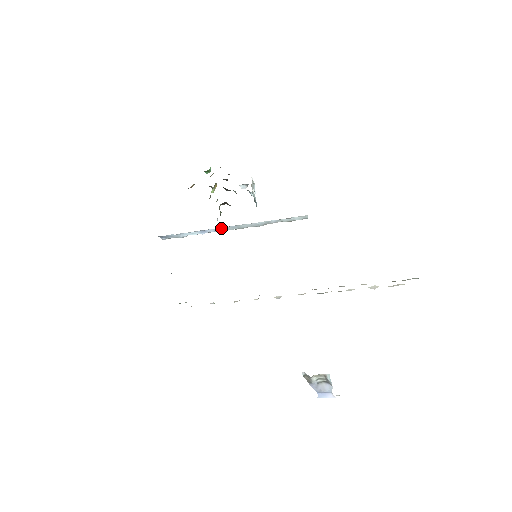
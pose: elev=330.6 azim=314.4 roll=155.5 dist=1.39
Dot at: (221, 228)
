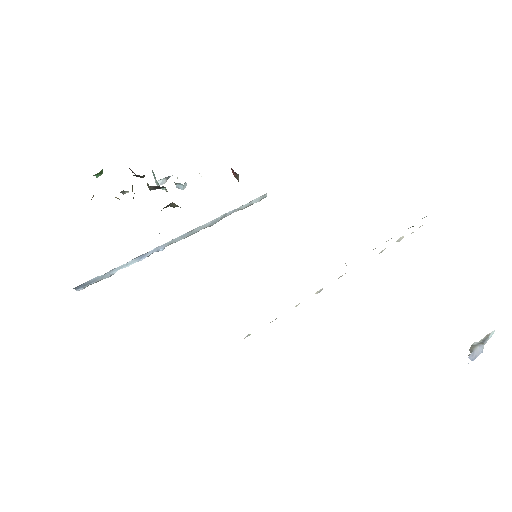
Dot at: (168, 242)
